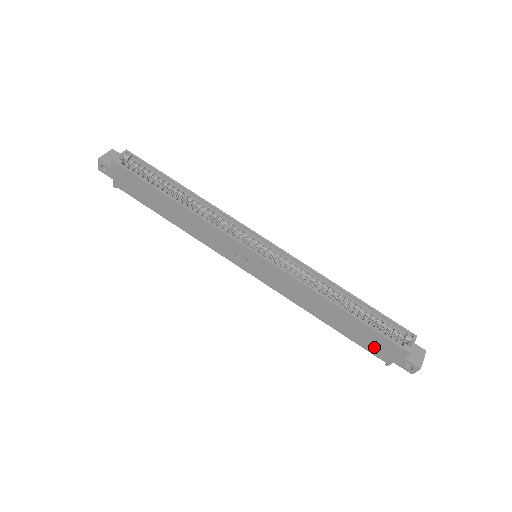
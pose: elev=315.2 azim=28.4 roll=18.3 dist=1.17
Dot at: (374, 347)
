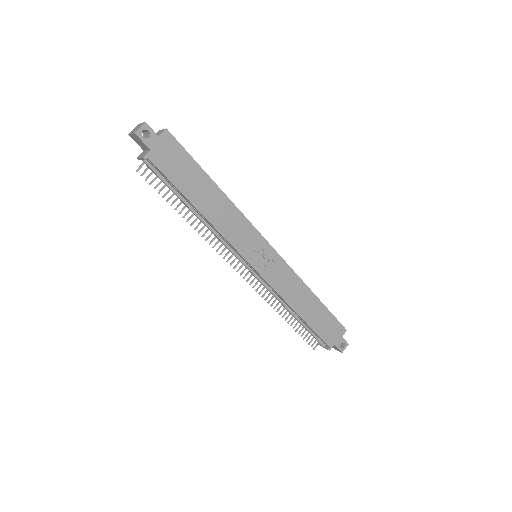
Dot at: (326, 332)
